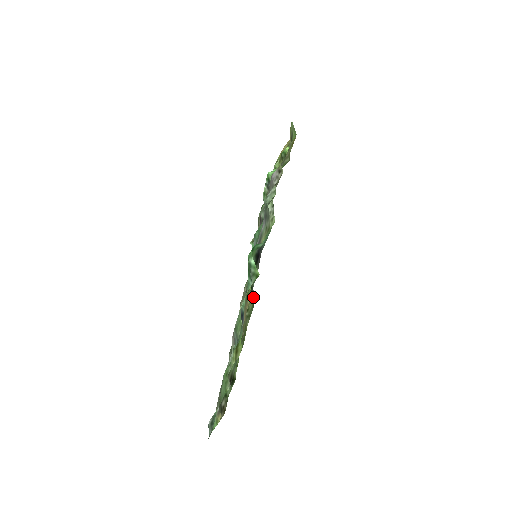
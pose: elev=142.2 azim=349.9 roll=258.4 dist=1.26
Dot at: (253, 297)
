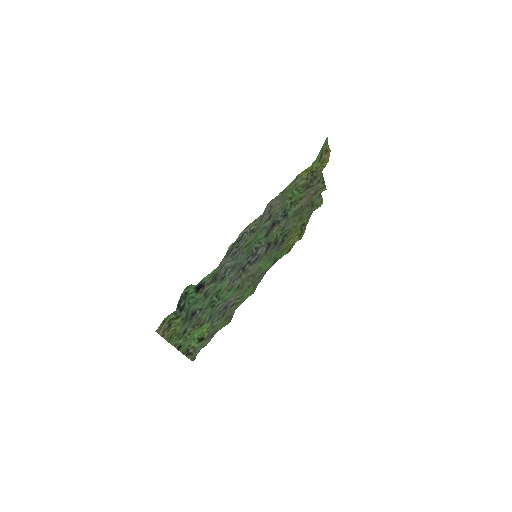
Dot at: (179, 317)
